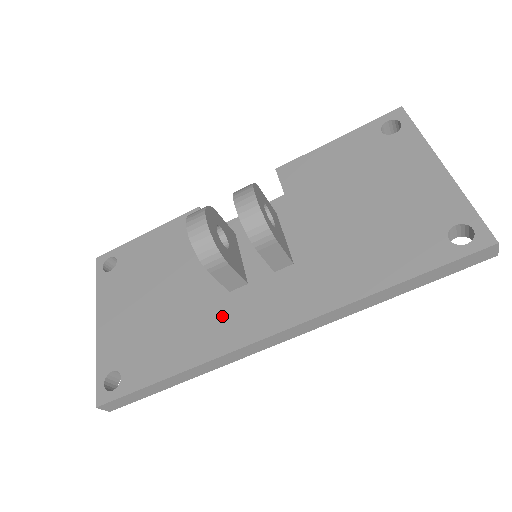
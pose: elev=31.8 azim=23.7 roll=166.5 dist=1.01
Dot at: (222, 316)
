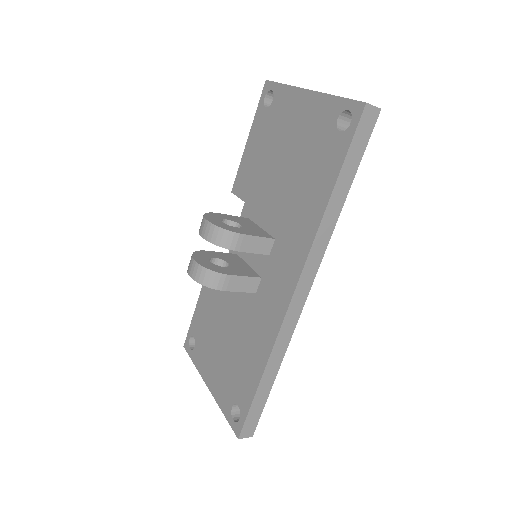
Dot at: (262, 312)
